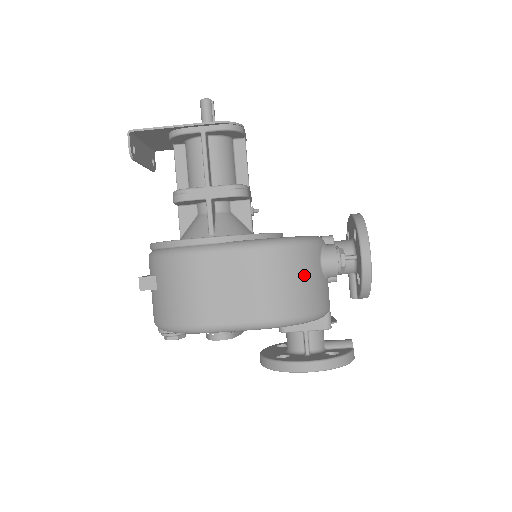
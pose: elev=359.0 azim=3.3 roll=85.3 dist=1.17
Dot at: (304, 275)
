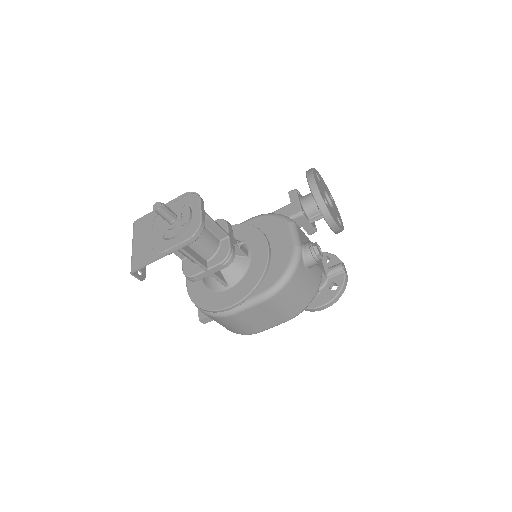
Dot at: (300, 288)
